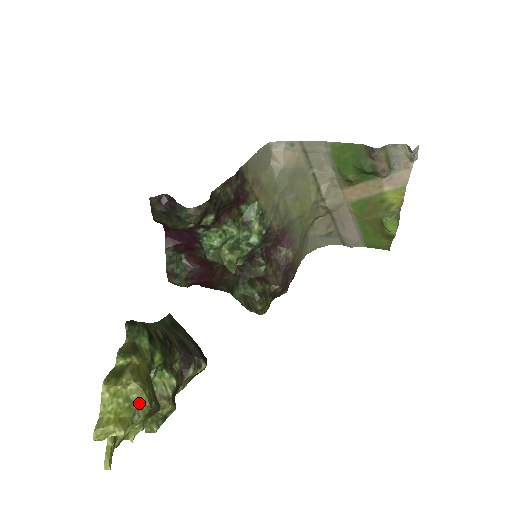
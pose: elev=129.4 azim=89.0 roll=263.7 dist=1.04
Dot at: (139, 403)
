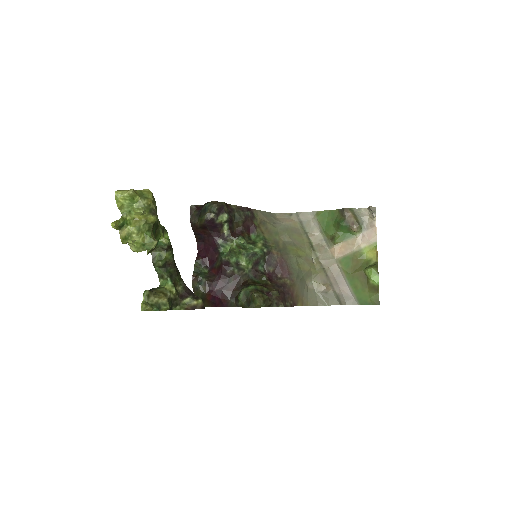
Dot at: (147, 196)
